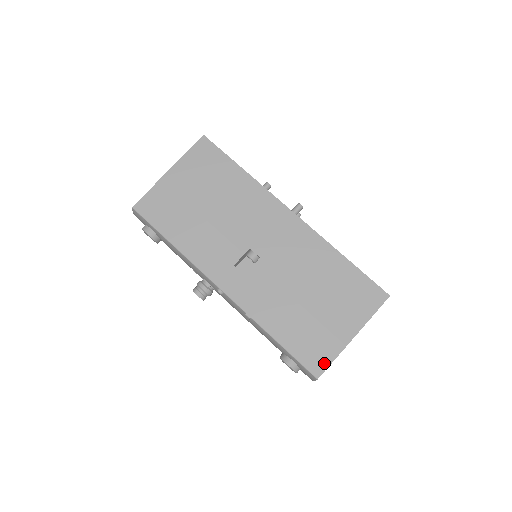
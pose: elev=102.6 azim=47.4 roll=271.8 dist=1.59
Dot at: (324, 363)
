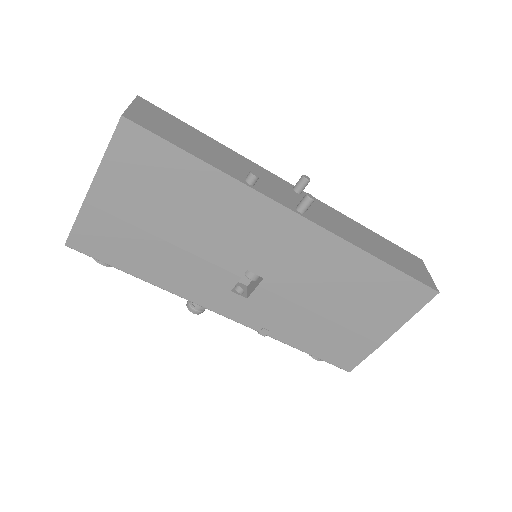
Dot at: (356, 360)
